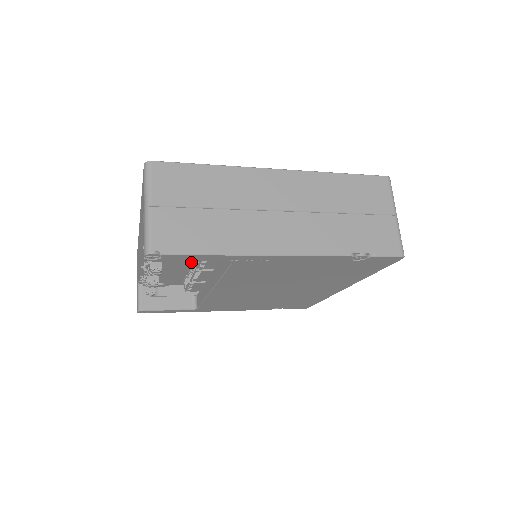
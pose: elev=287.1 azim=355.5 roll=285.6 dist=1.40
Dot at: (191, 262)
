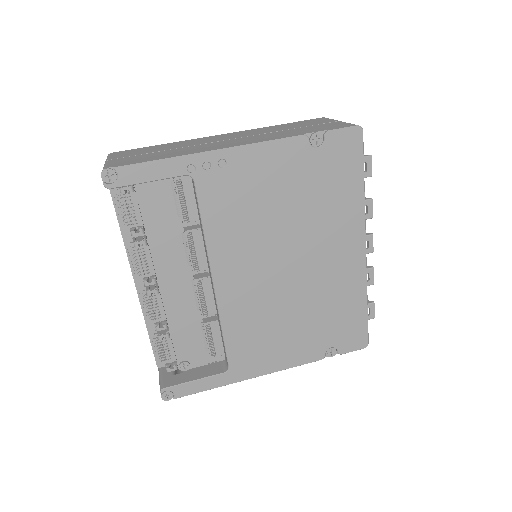
Dot at: (191, 283)
